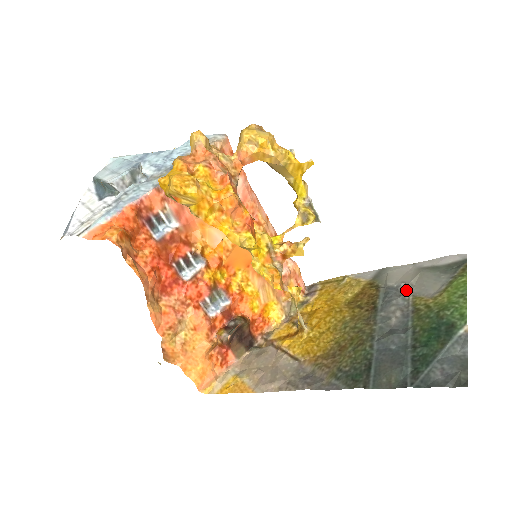
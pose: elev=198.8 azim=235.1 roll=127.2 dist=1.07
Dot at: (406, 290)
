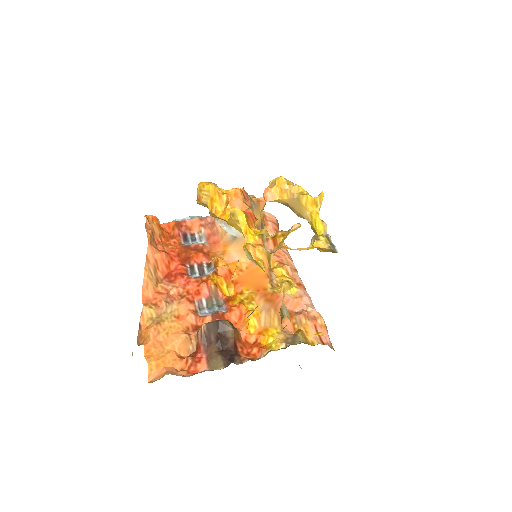
Dot at: occluded
